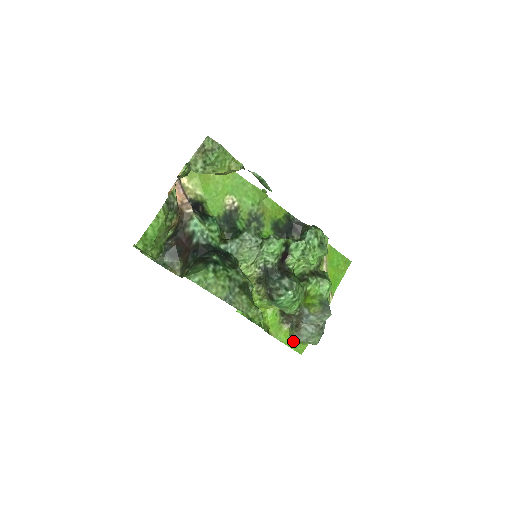
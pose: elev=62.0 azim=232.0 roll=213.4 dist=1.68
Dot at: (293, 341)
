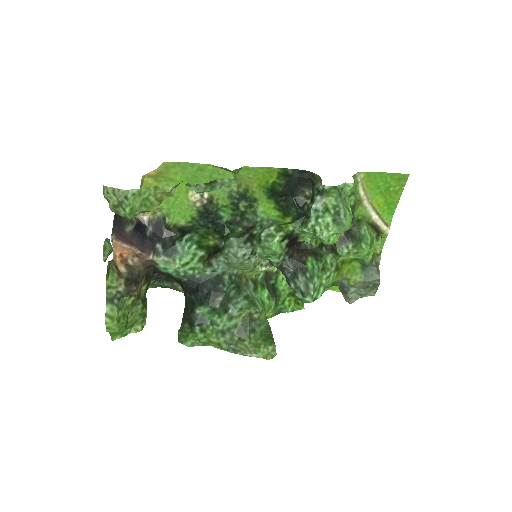
Dot at: occluded
